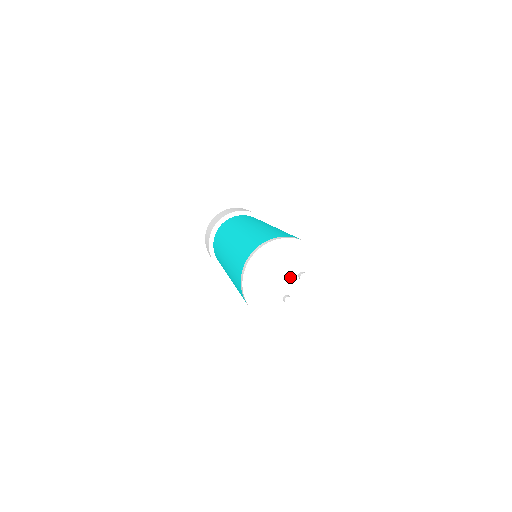
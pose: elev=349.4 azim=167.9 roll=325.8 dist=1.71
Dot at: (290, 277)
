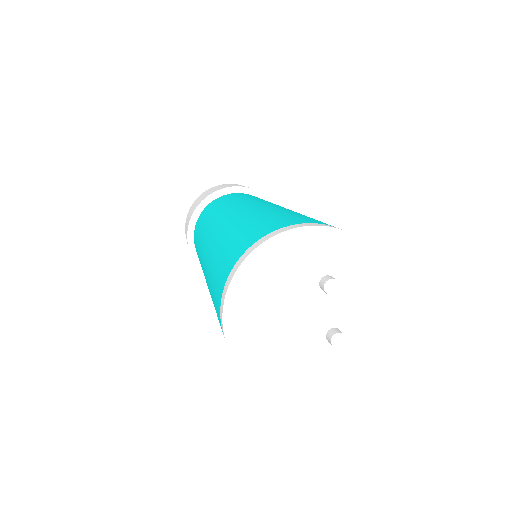
Dot at: (310, 302)
